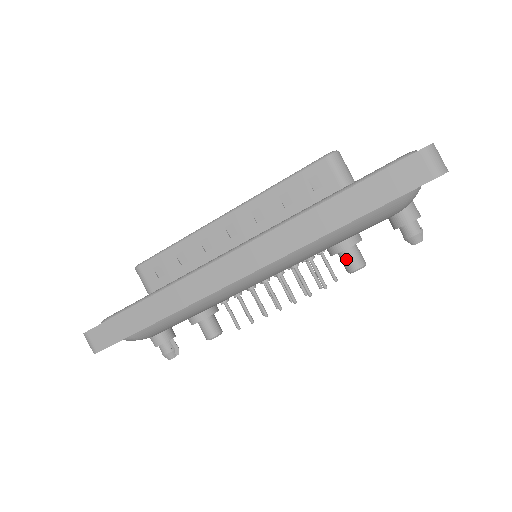
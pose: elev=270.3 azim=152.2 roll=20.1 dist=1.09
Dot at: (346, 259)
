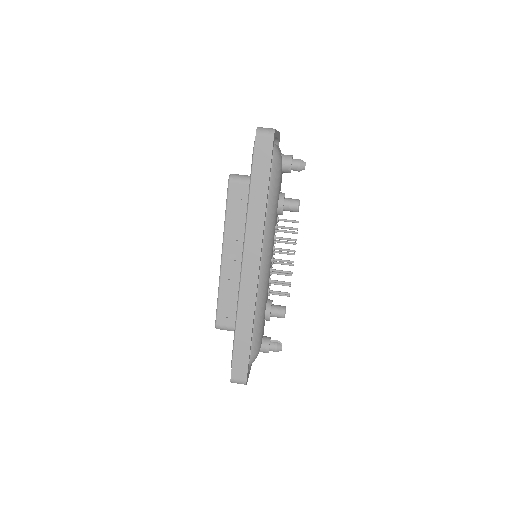
Dot at: (289, 208)
